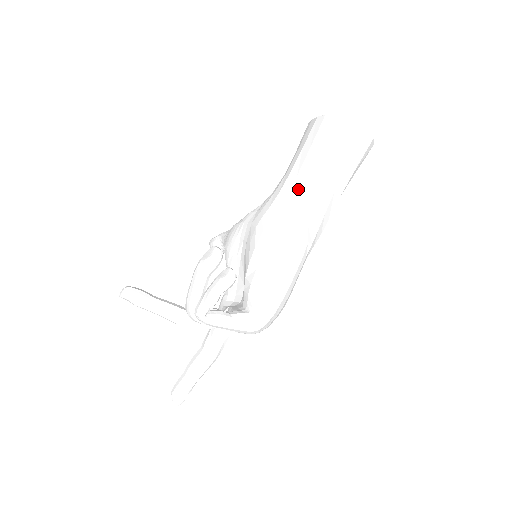
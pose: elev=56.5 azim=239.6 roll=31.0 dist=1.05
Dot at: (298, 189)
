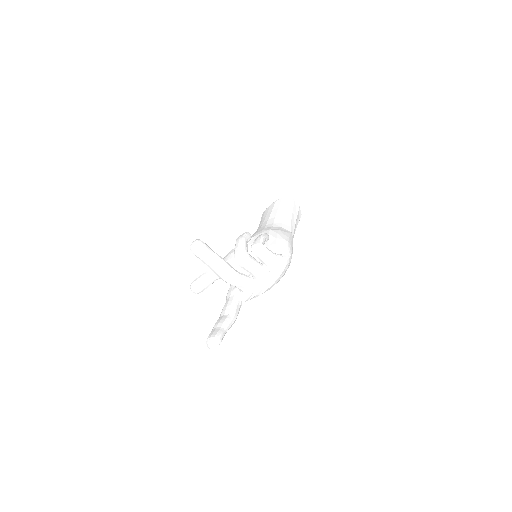
Dot at: (279, 220)
